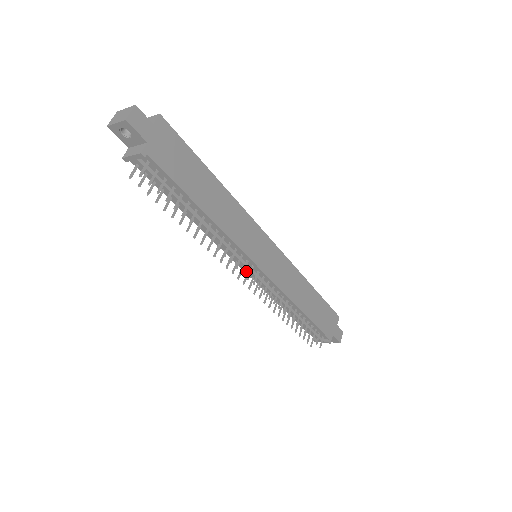
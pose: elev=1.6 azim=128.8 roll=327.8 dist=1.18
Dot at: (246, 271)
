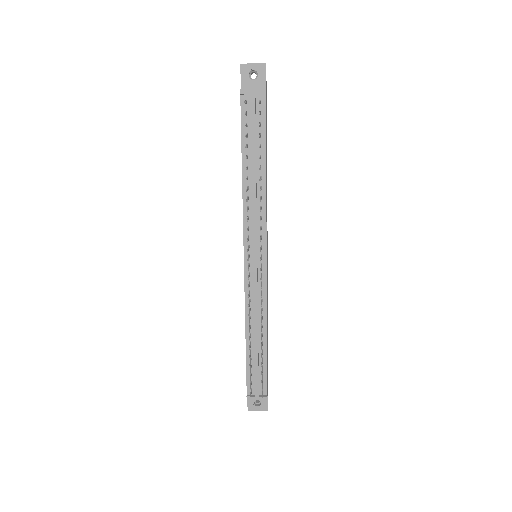
Dot at: (246, 264)
